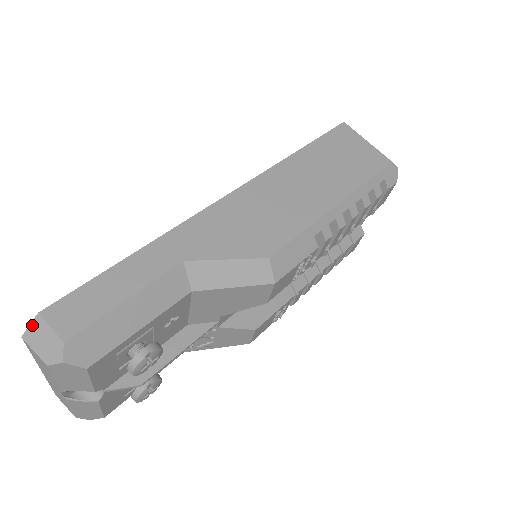
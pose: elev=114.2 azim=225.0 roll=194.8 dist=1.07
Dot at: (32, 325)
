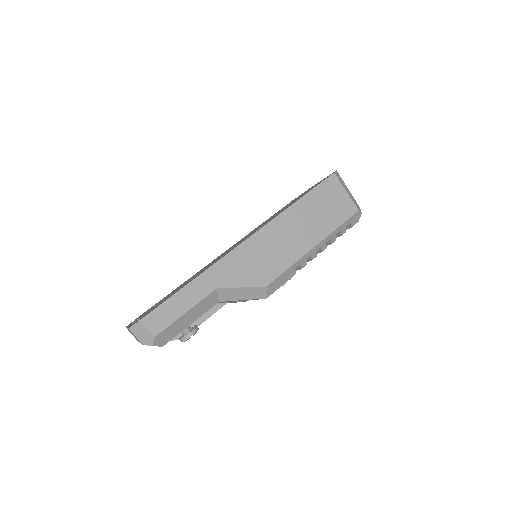
Dot at: (136, 325)
